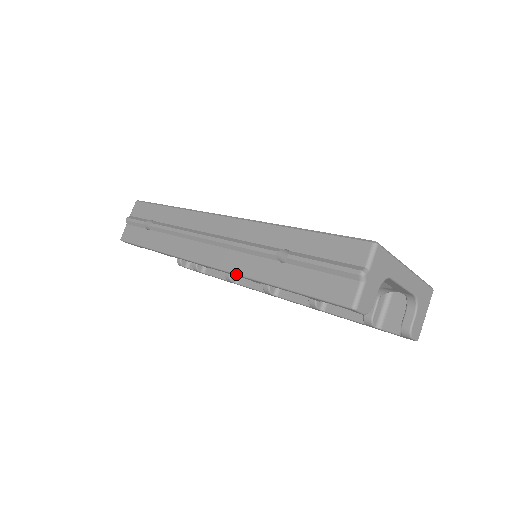
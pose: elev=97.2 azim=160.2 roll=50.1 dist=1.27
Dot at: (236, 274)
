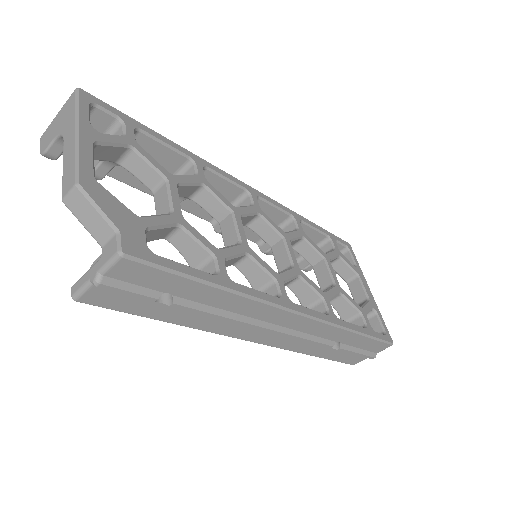
Dot at: occluded
